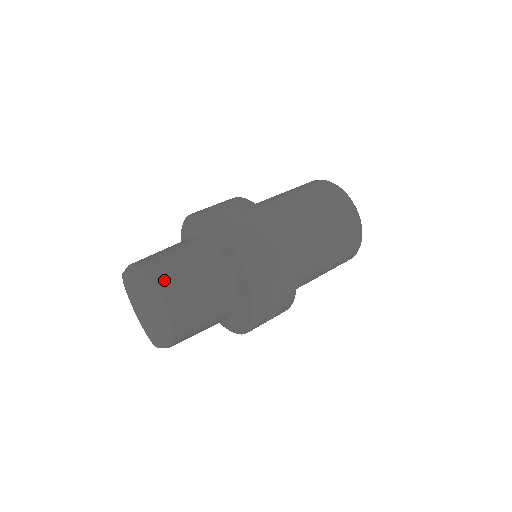
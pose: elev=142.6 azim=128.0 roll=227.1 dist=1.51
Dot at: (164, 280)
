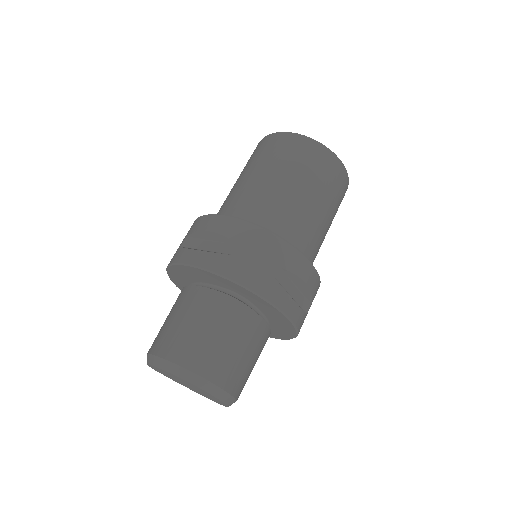
Dot at: (183, 354)
